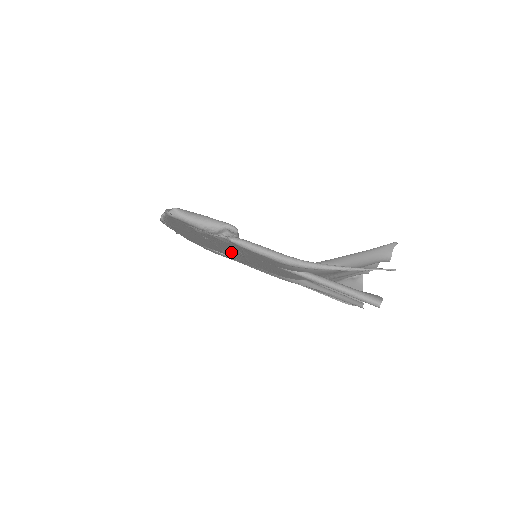
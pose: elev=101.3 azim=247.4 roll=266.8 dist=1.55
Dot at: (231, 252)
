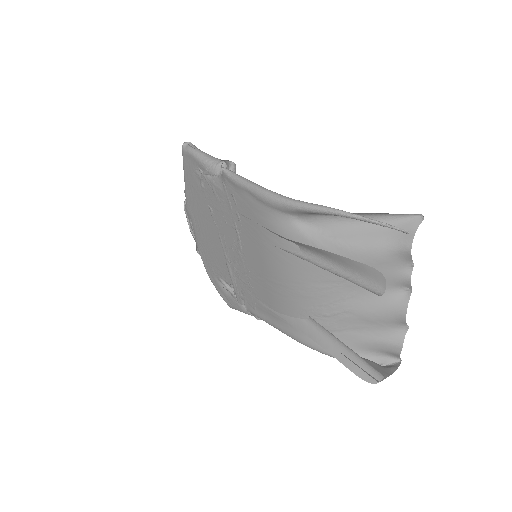
Dot at: (233, 251)
